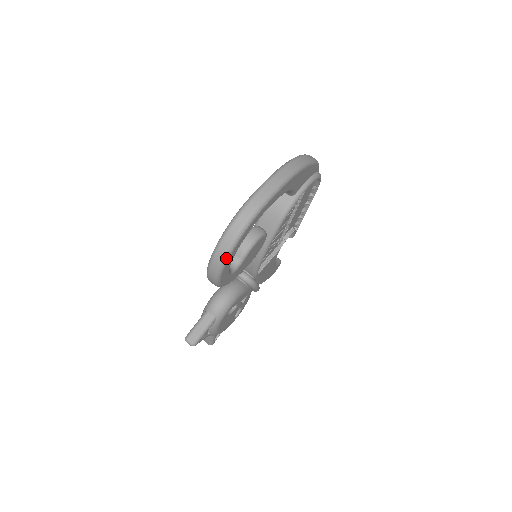
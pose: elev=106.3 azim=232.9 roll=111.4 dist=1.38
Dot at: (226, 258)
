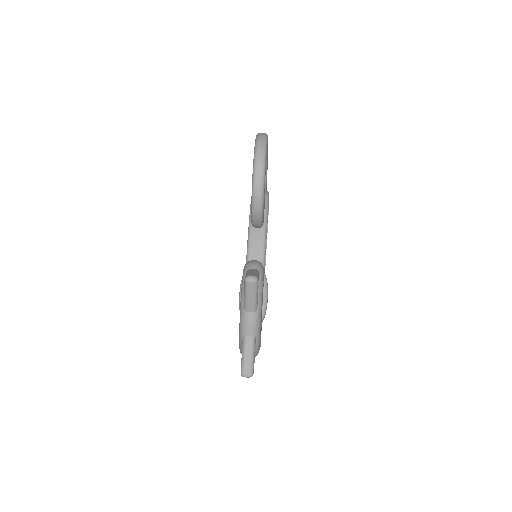
Dot at: (266, 146)
